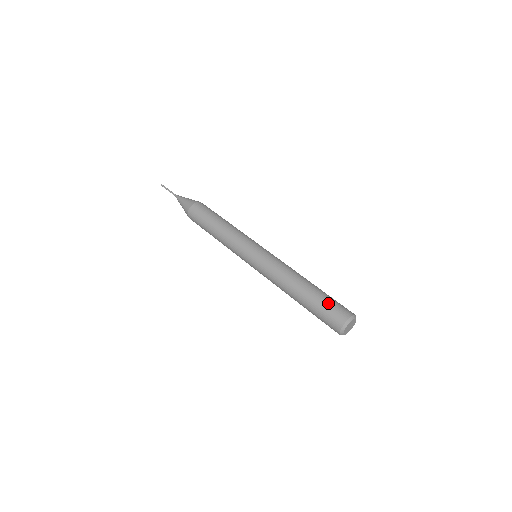
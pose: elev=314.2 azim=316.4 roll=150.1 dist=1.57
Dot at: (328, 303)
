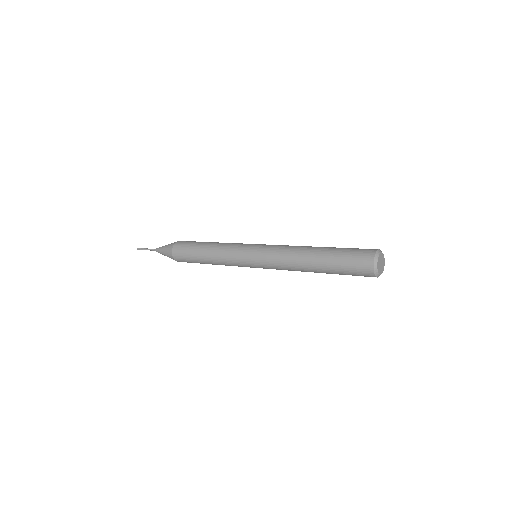
Dot at: (349, 249)
